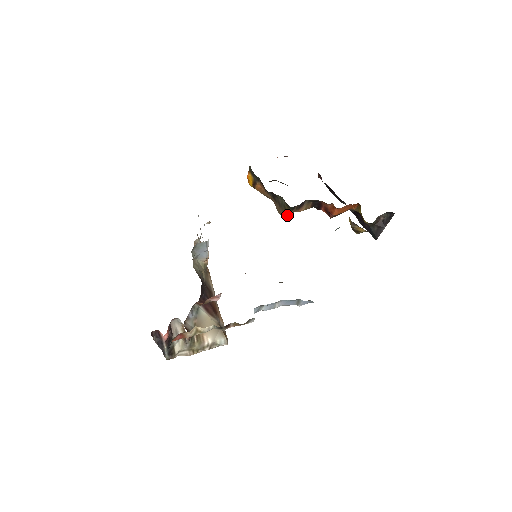
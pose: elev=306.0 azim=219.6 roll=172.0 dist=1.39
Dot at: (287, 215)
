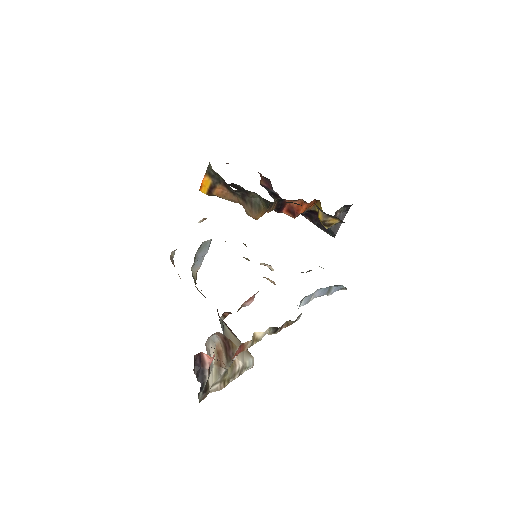
Dot at: (261, 215)
